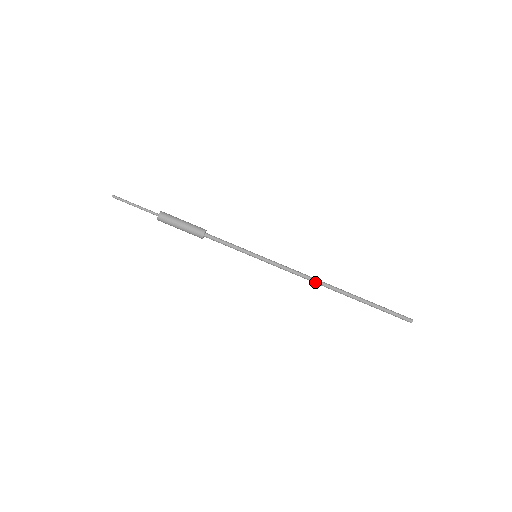
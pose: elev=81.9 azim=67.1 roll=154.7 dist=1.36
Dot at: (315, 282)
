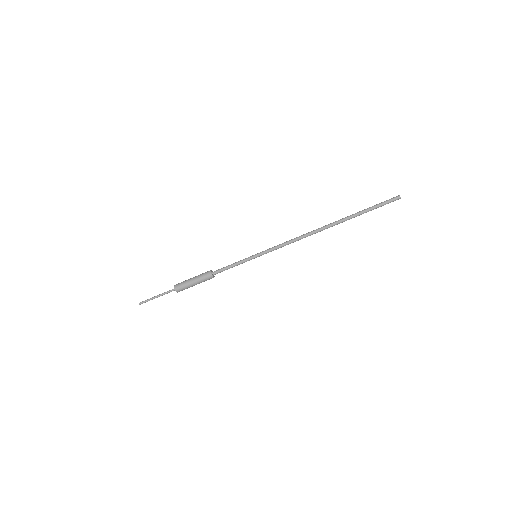
Dot at: (309, 235)
